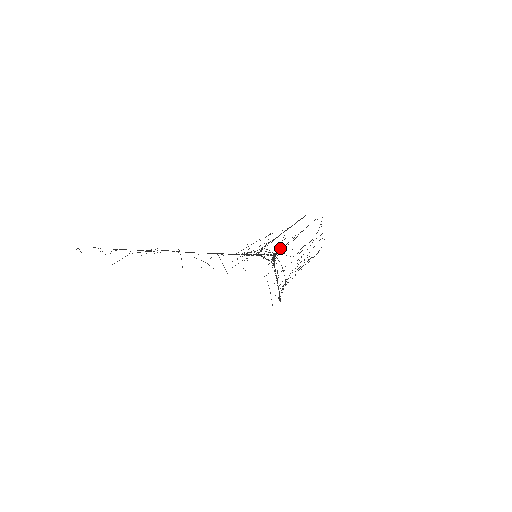
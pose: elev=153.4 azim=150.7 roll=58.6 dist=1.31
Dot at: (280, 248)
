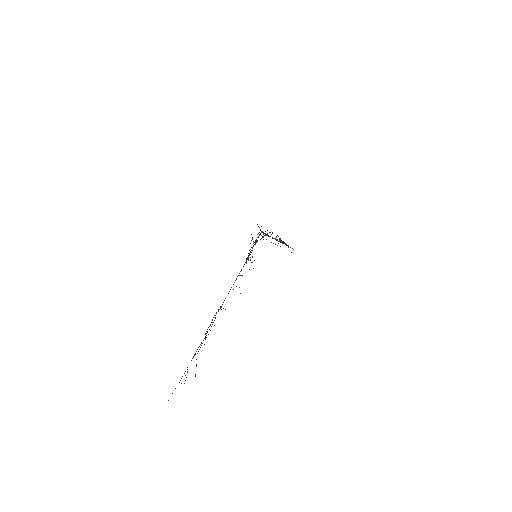
Dot at: occluded
